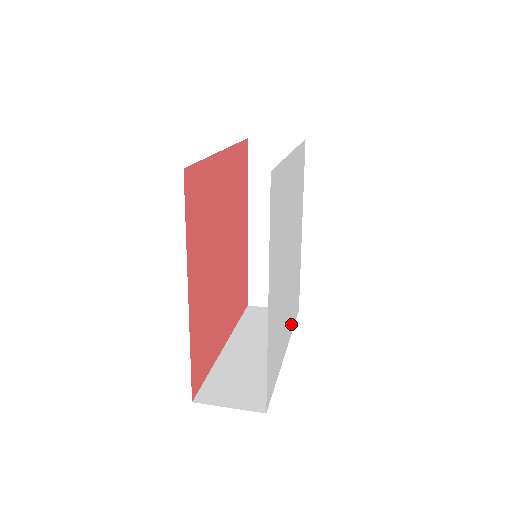
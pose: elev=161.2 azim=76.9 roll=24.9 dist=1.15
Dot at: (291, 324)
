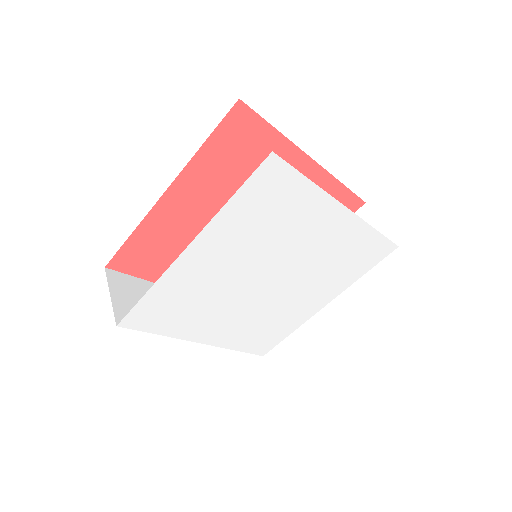
Dot at: (344, 282)
